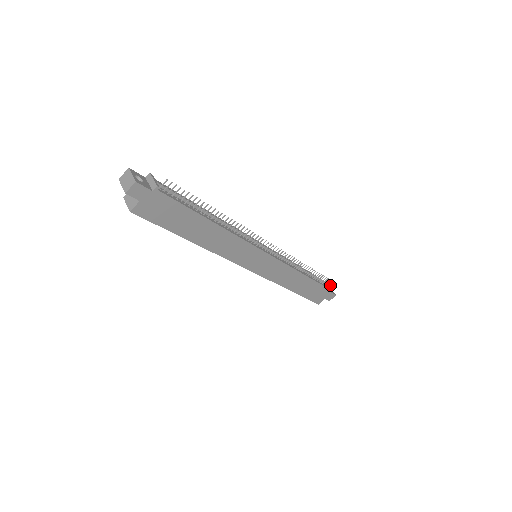
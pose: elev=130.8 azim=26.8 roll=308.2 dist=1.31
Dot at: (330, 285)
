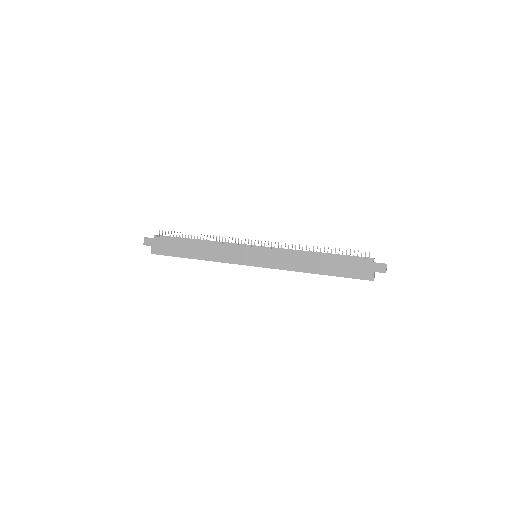
Dot at: (369, 257)
